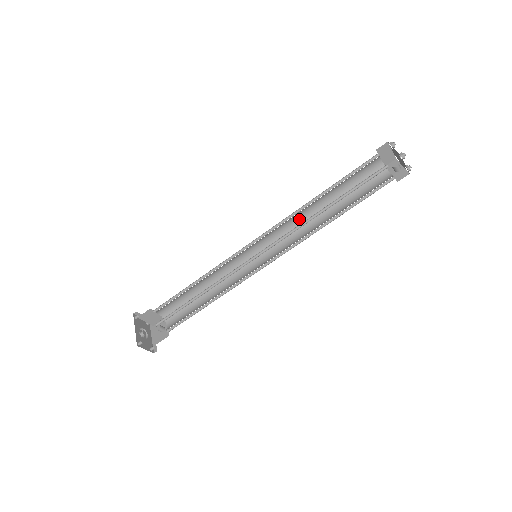
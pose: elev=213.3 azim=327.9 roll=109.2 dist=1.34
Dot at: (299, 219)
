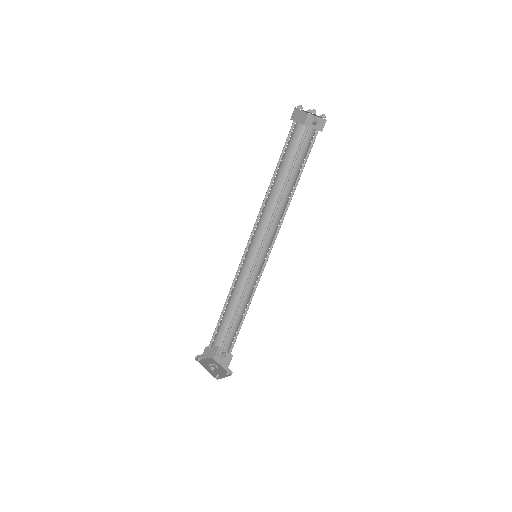
Dot at: (268, 207)
